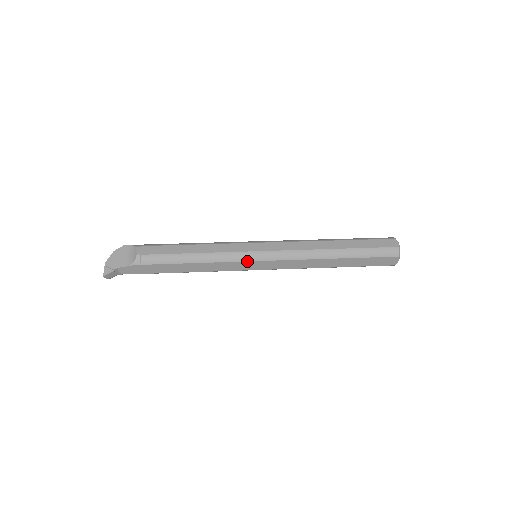
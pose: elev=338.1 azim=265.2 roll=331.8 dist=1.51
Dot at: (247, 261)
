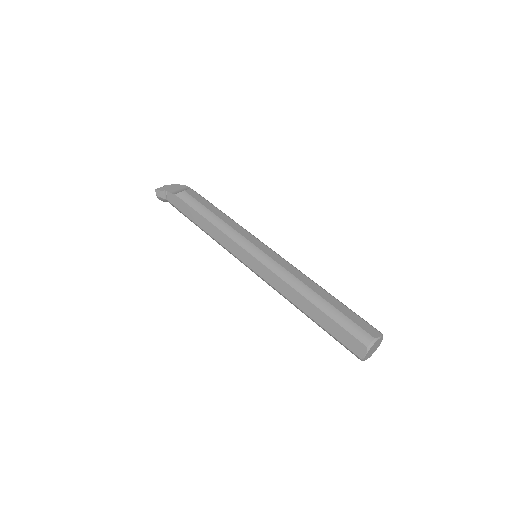
Dot at: (242, 247)
